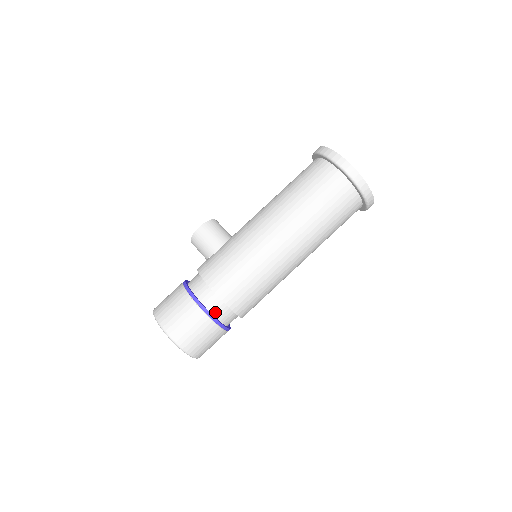
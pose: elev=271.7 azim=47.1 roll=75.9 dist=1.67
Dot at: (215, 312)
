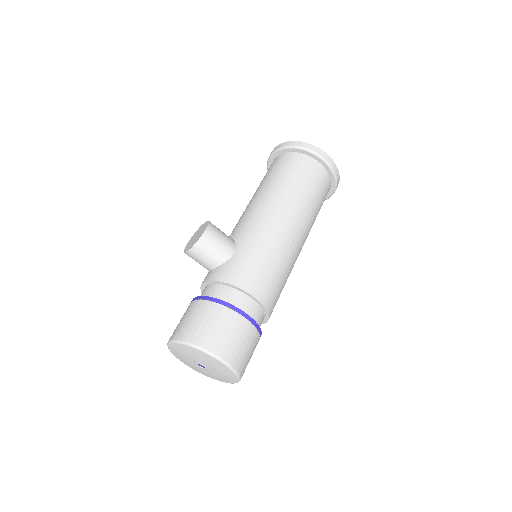
Dot at: (257, 322)
